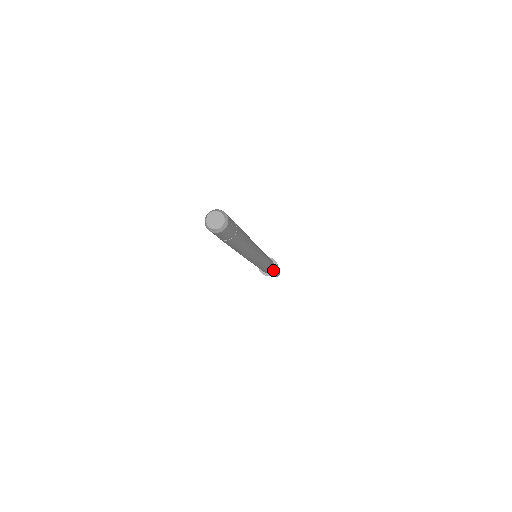
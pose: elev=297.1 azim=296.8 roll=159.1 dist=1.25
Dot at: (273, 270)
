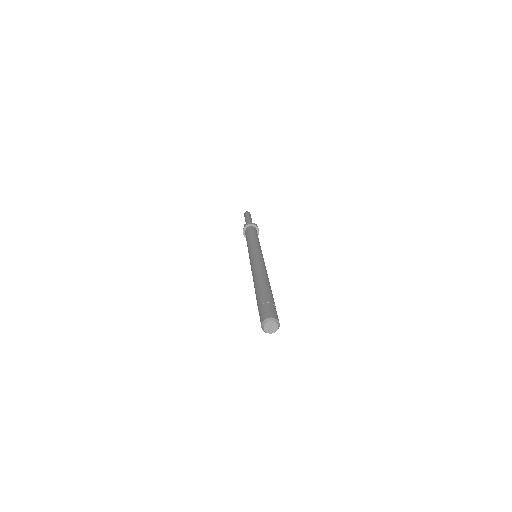
Dot at: occluded
